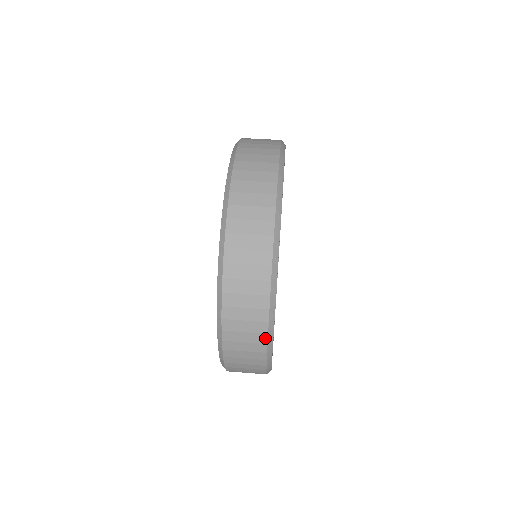
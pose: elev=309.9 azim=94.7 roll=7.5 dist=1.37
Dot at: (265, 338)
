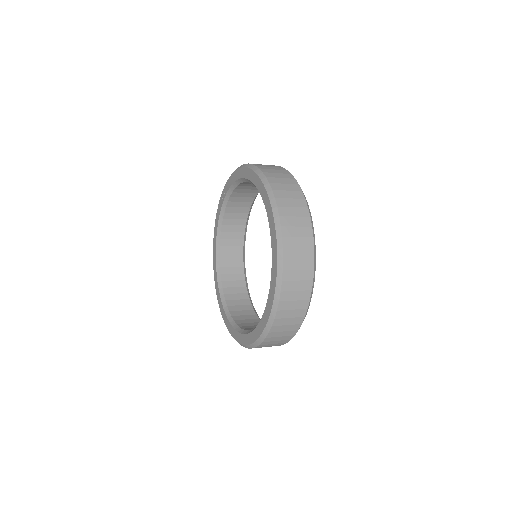
Dot at: (288, 172)
